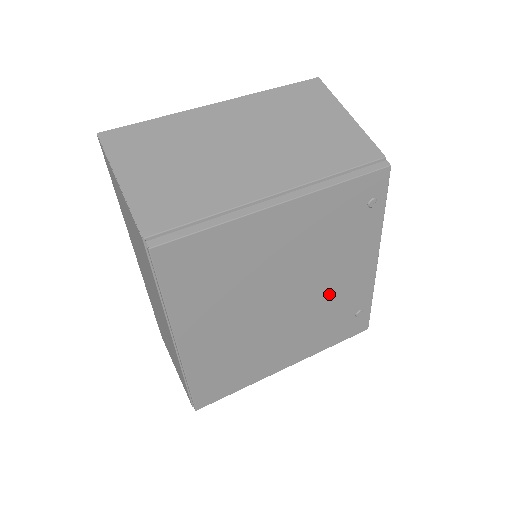
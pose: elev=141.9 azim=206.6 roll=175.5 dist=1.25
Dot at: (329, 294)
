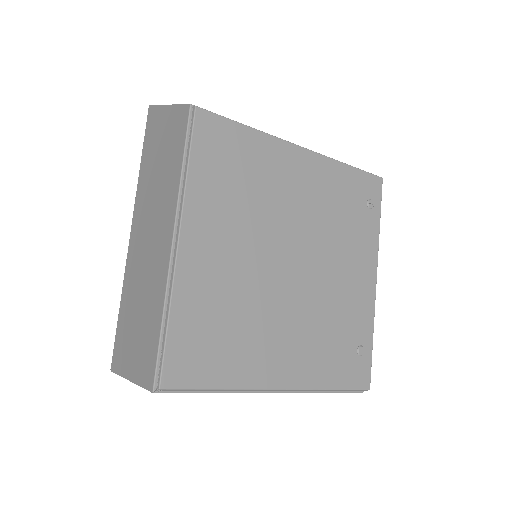
Dot at: (333, 293)
